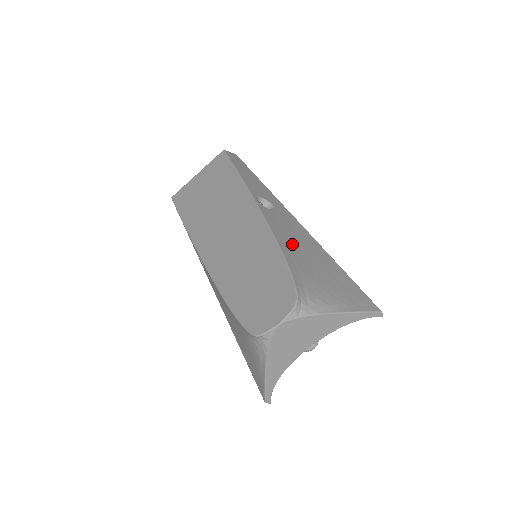
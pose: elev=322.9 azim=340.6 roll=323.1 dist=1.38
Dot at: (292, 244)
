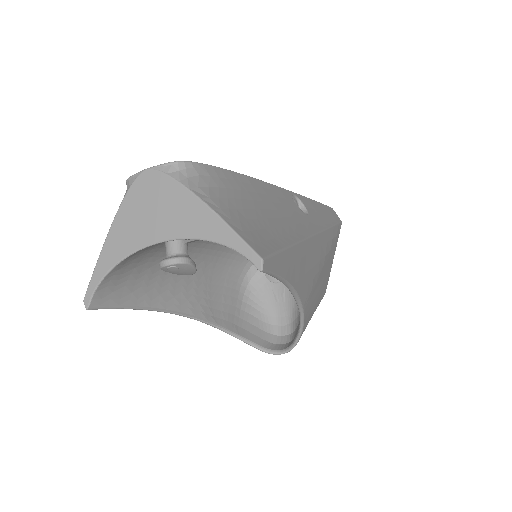
Dot at: (266, 197)
